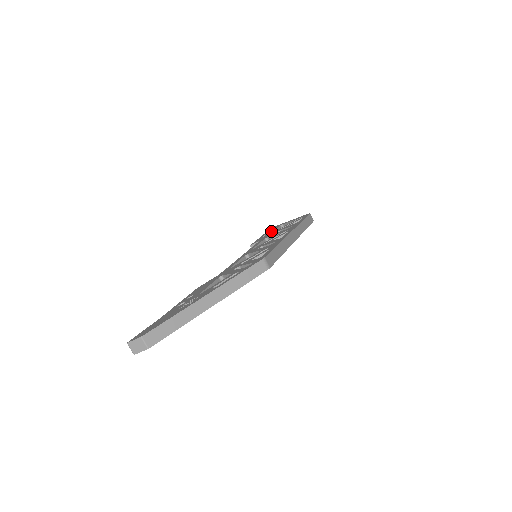
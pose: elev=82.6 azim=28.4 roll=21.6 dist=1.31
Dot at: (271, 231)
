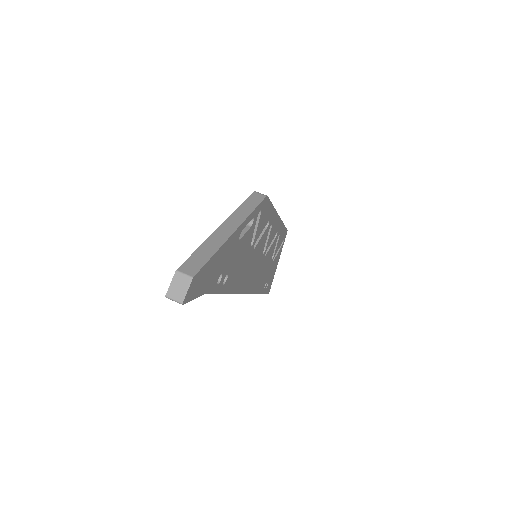
Dot at: occluded
